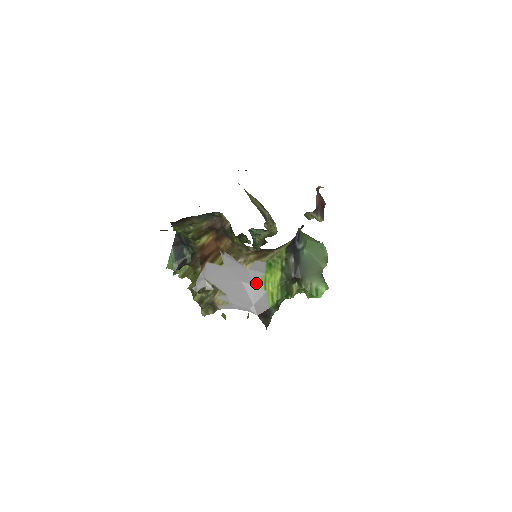
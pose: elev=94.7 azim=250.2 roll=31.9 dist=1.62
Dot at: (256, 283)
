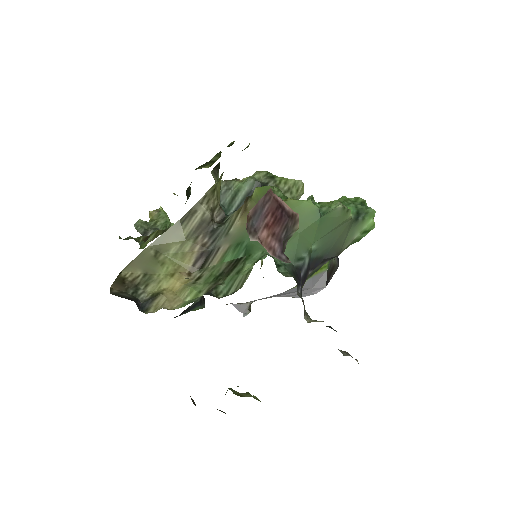
Dot at: (295, 287)
